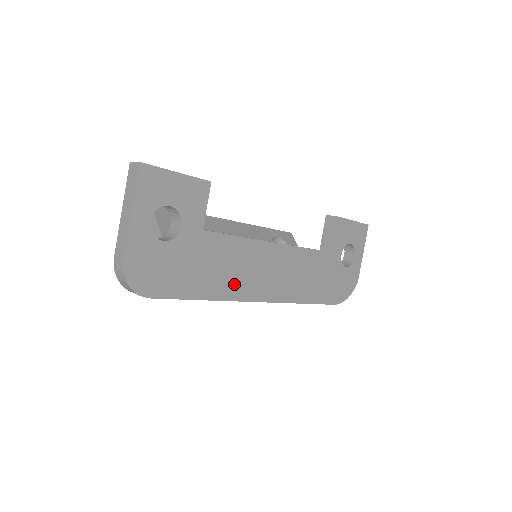
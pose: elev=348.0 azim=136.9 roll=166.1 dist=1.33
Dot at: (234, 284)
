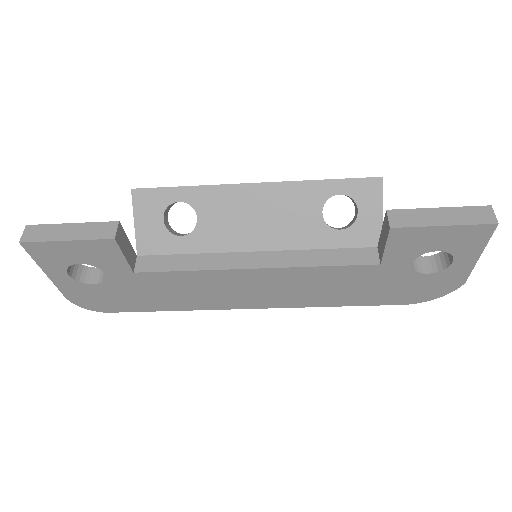
Dot at: (204, 300)
